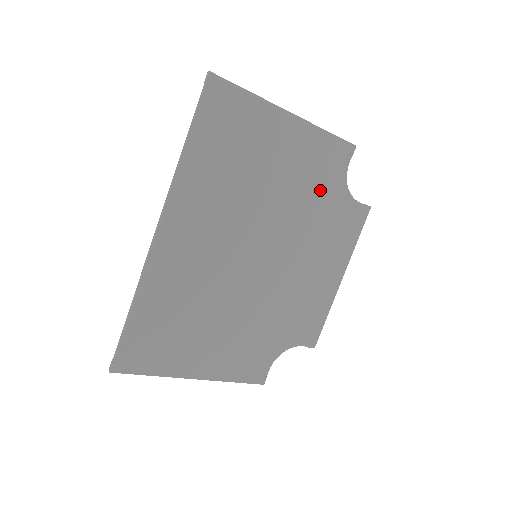
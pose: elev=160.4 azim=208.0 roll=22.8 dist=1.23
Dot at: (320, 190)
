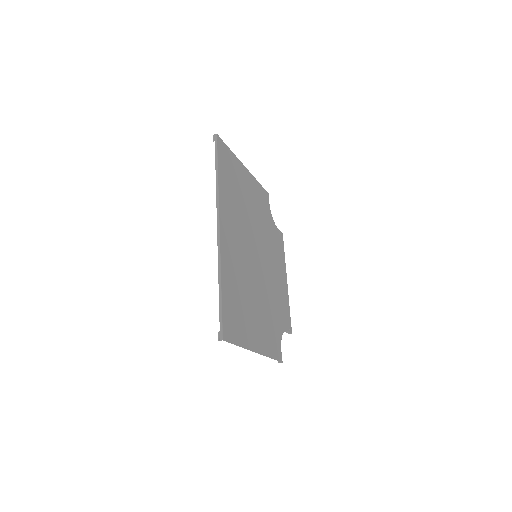
Dot at: (265, 217)
